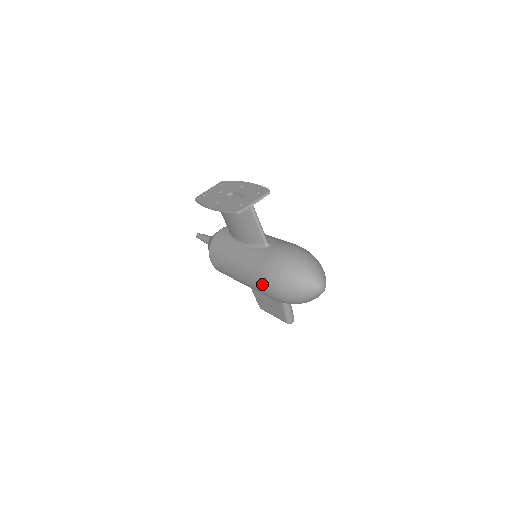
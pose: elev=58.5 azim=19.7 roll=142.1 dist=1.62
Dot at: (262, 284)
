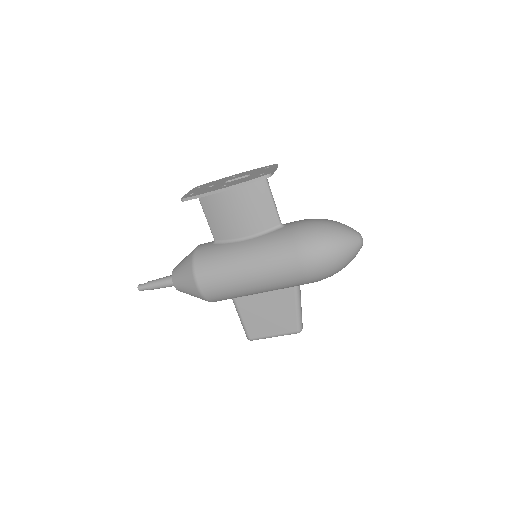
Dot at: (300, 258)
